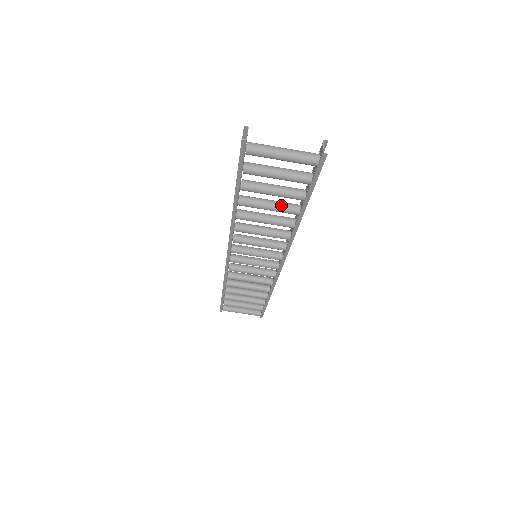
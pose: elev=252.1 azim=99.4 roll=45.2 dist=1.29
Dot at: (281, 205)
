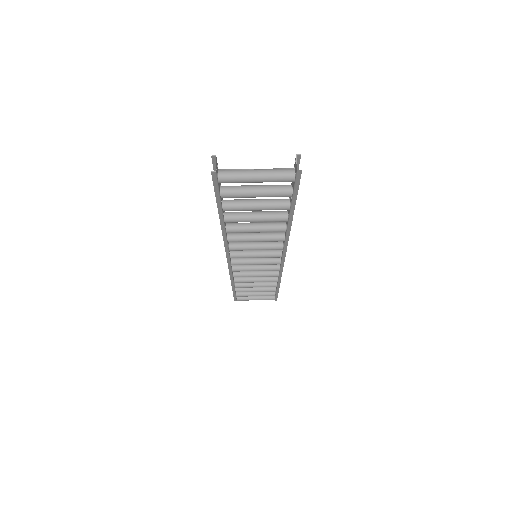
Dot at: (268, 215)
